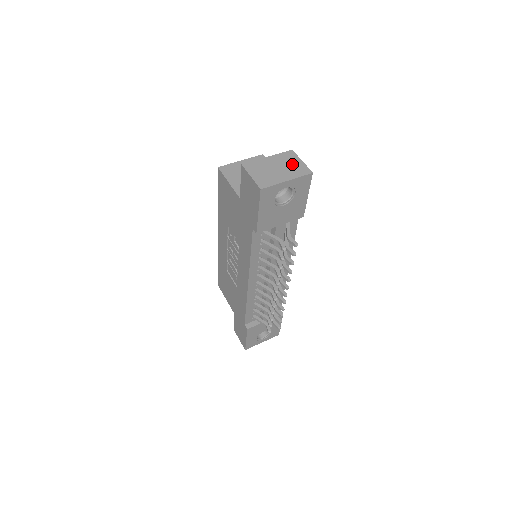
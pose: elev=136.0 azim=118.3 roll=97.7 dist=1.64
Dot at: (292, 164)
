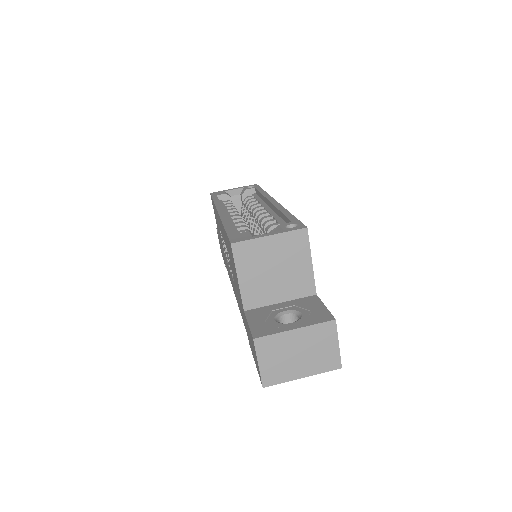
Dot at: (322, 349)
